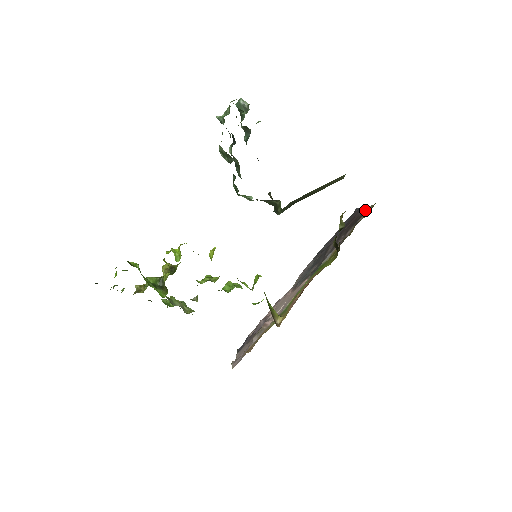
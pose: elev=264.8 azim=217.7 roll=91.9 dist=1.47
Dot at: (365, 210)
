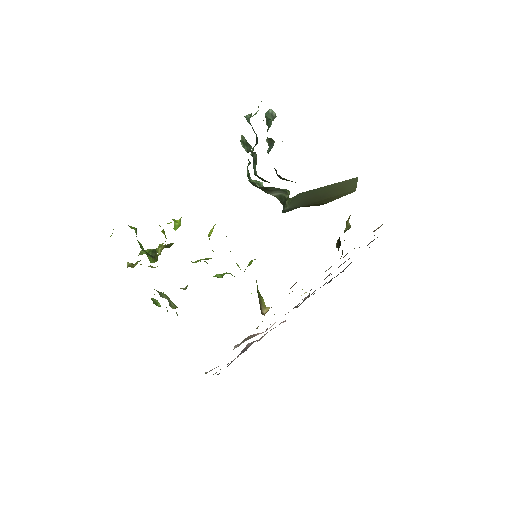
Dot at: occluded
